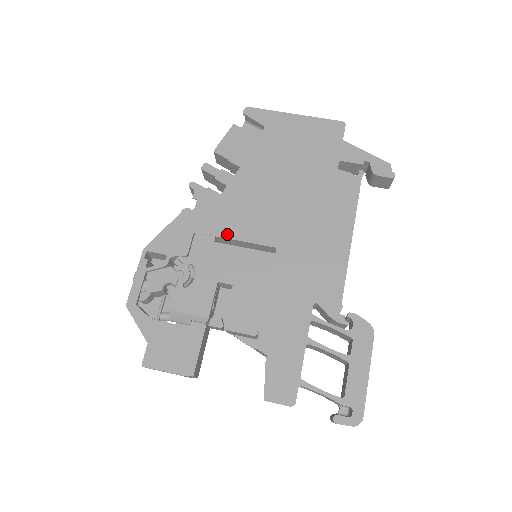
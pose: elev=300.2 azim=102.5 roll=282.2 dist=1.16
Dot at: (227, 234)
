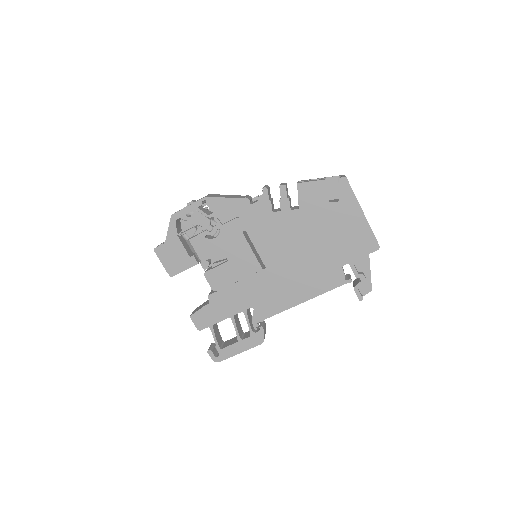
Dot at: (252, 235)
